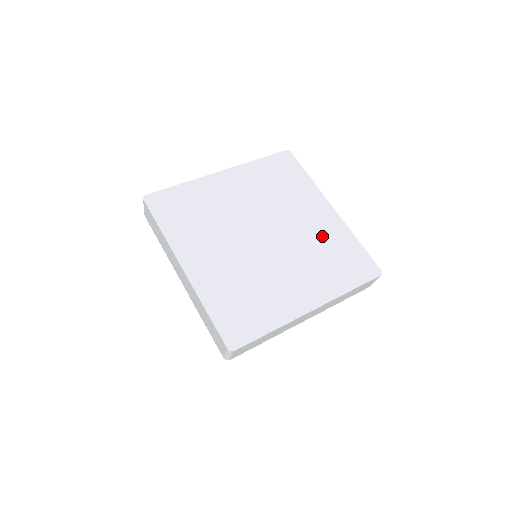
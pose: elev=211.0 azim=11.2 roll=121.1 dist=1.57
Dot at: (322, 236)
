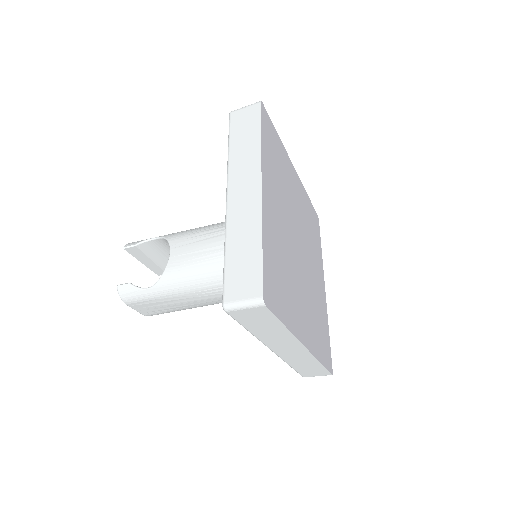
Dot at: (319, 299)
